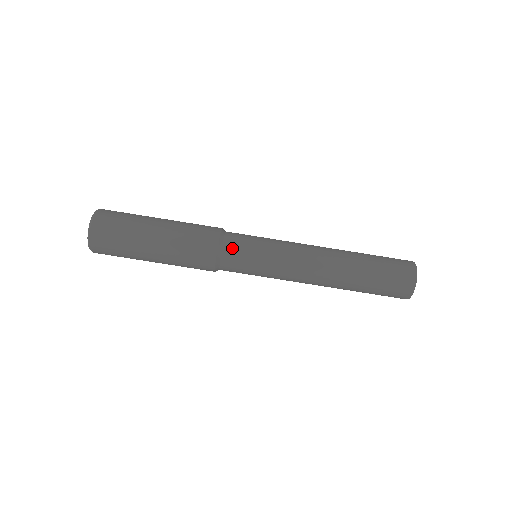
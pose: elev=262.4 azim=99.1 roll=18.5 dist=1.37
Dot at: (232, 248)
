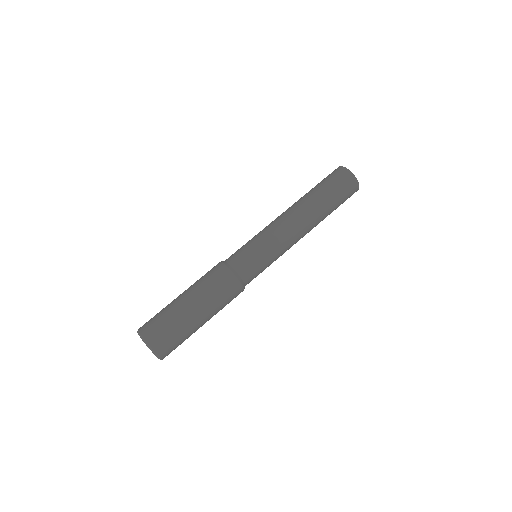
Dot at: (245, 270)
